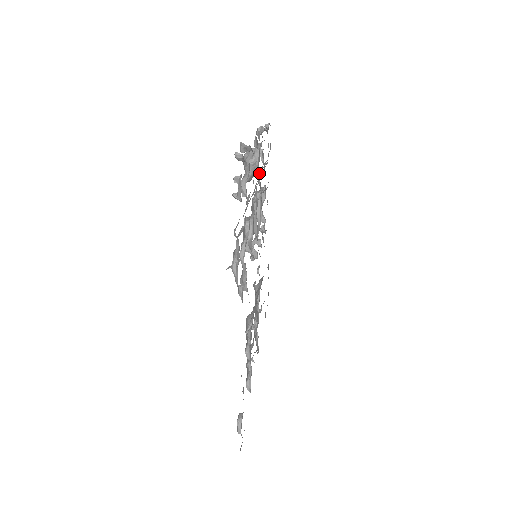
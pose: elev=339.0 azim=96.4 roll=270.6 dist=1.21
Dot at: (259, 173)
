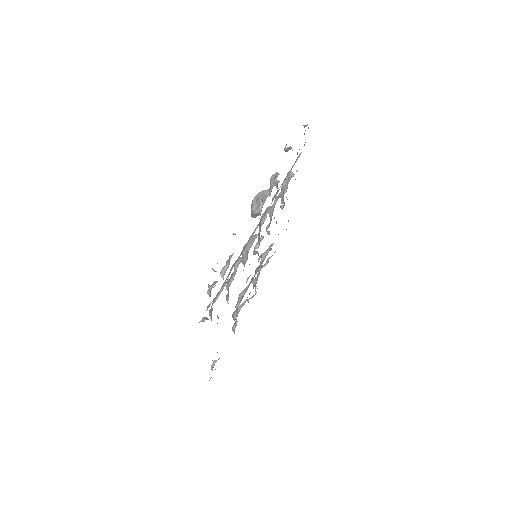
Dot at: occluded
